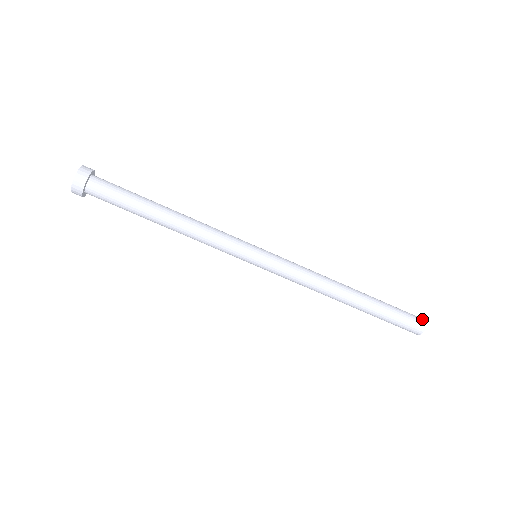
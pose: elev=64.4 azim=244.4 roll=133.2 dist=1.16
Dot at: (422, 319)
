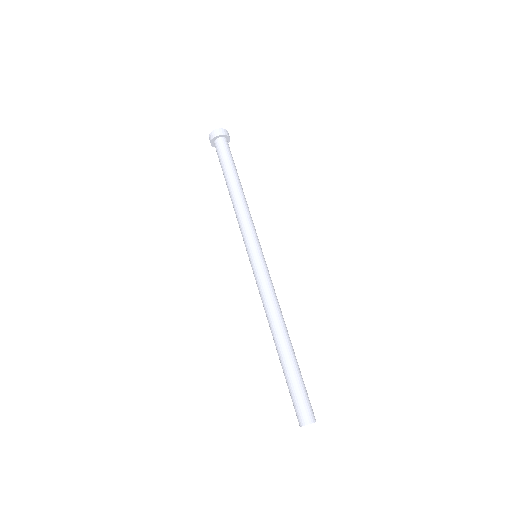
Dot at: occluded
